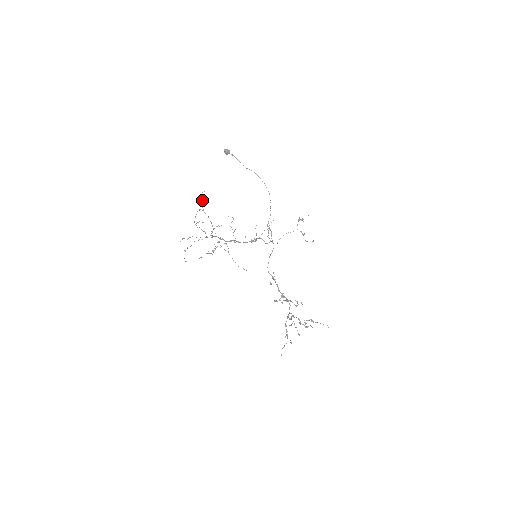
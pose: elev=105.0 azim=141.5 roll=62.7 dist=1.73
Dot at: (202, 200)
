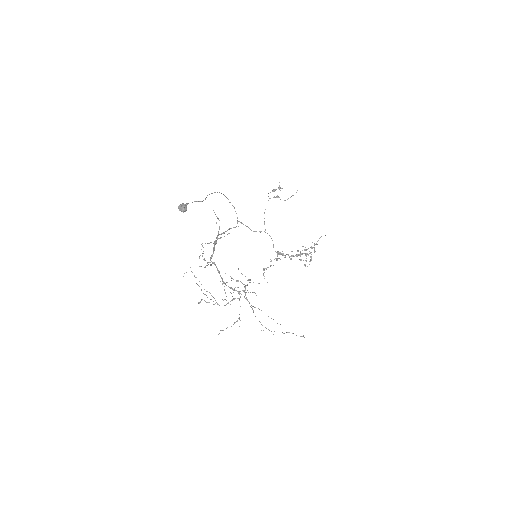
Dot at: occluded
